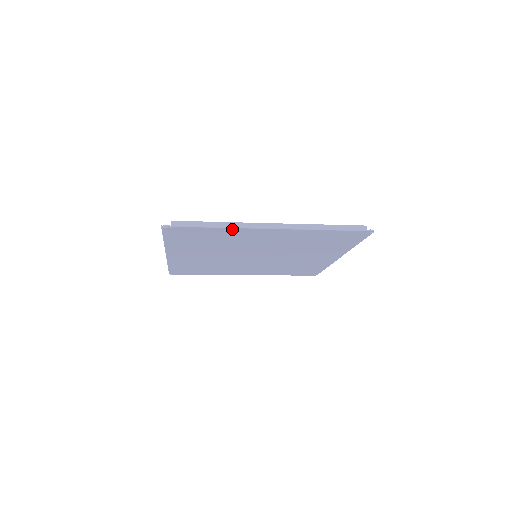
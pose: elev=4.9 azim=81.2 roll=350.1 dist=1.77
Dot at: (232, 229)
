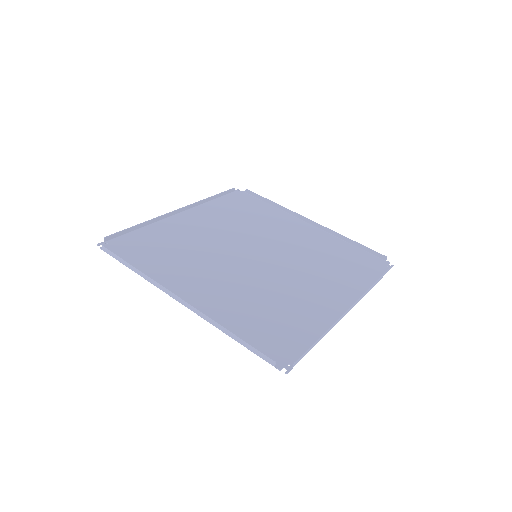
Dot at: (325, 327)
